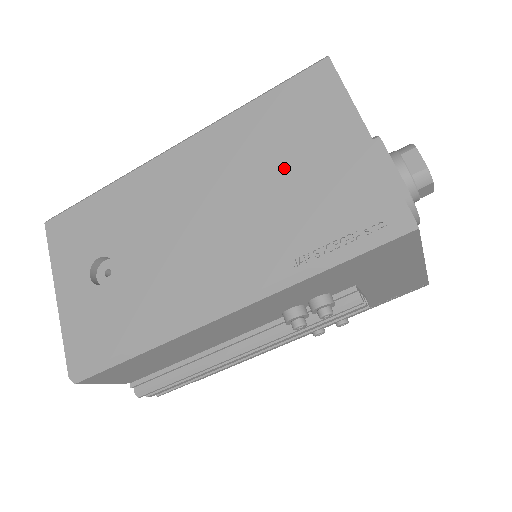
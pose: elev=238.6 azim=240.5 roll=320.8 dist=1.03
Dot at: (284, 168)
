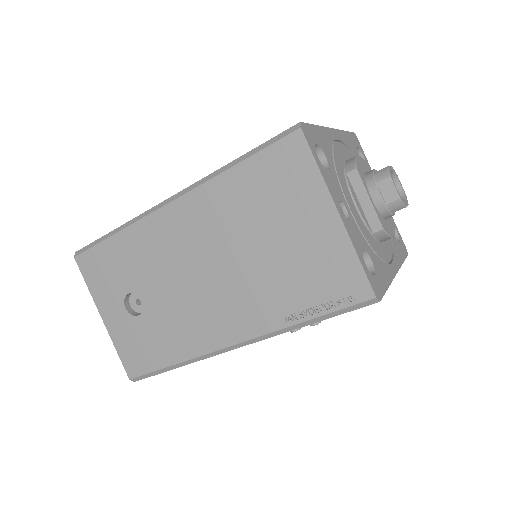
Dot at: (269, 238)
